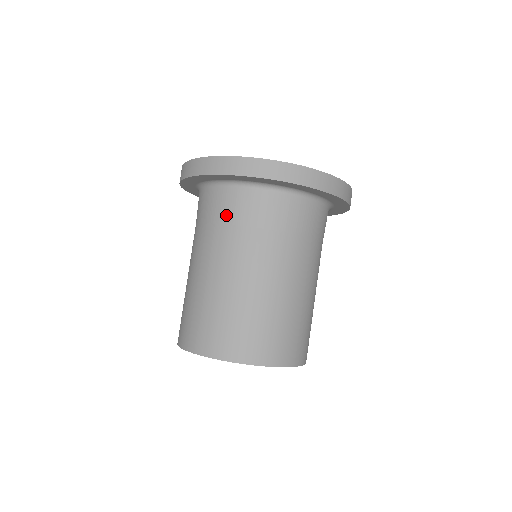
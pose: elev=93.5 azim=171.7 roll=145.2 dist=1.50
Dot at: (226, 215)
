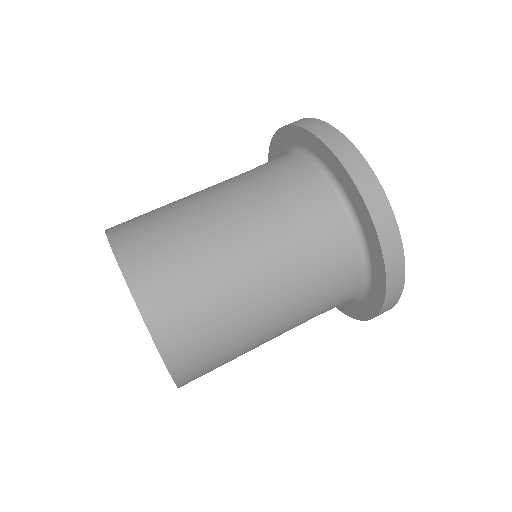
Dot at: (263, 166)
